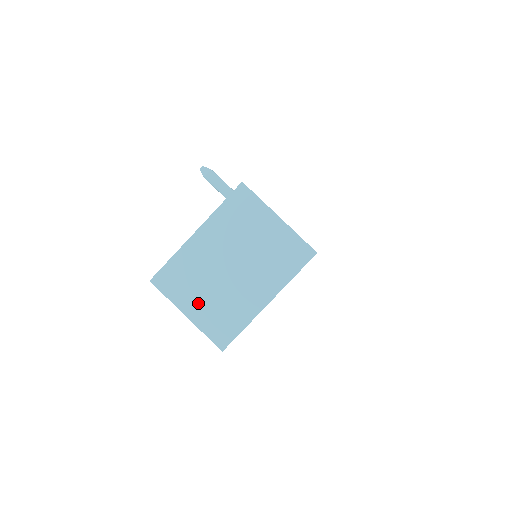
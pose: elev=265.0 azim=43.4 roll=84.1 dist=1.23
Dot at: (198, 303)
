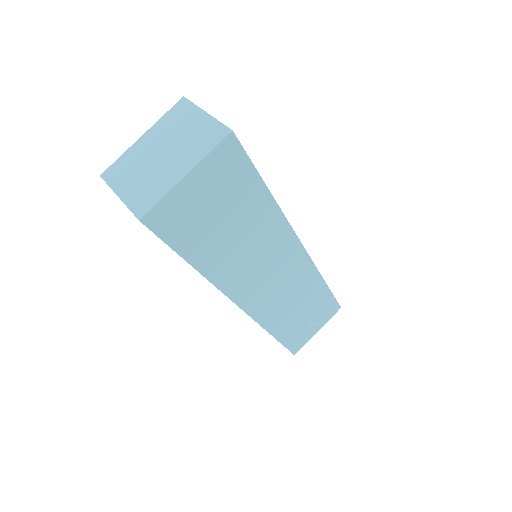
Dot at: (130, 185)
